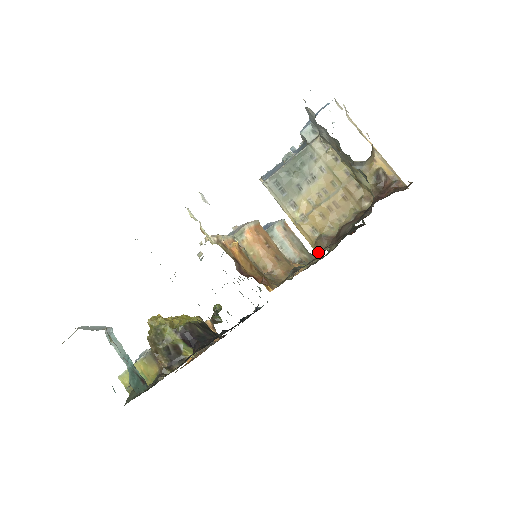
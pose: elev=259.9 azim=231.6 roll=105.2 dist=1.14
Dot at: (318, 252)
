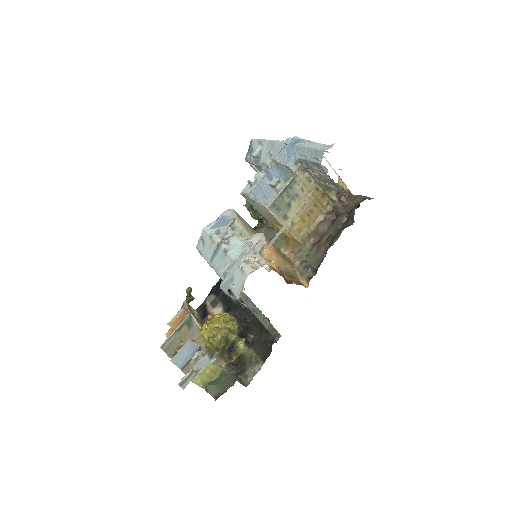
Dot at: (304, 245)
